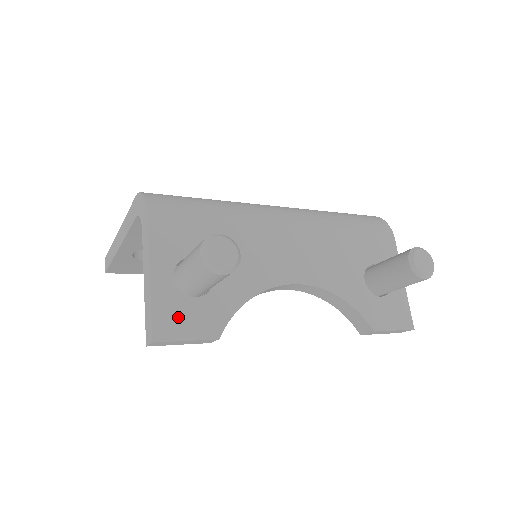
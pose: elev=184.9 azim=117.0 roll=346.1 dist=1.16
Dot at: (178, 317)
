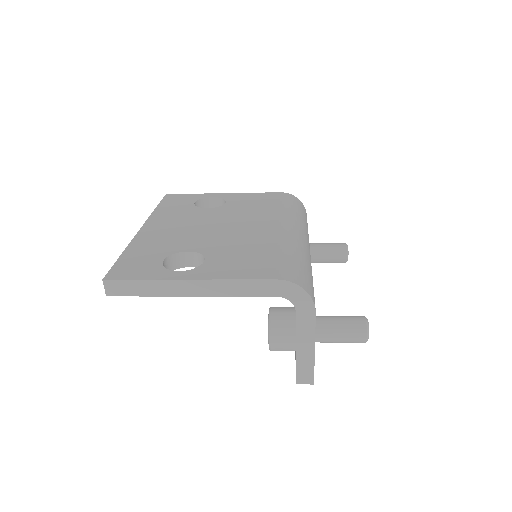
Dot at: occluded
